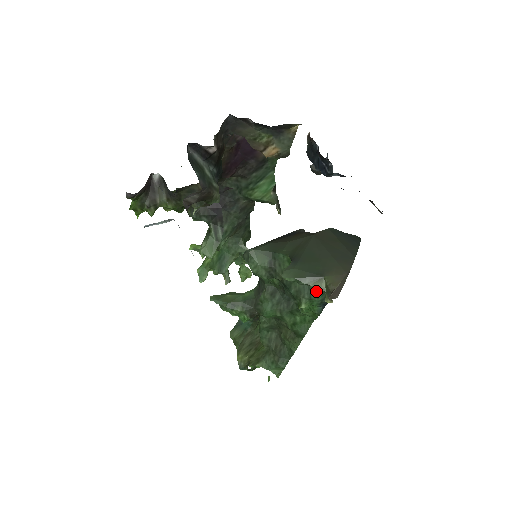
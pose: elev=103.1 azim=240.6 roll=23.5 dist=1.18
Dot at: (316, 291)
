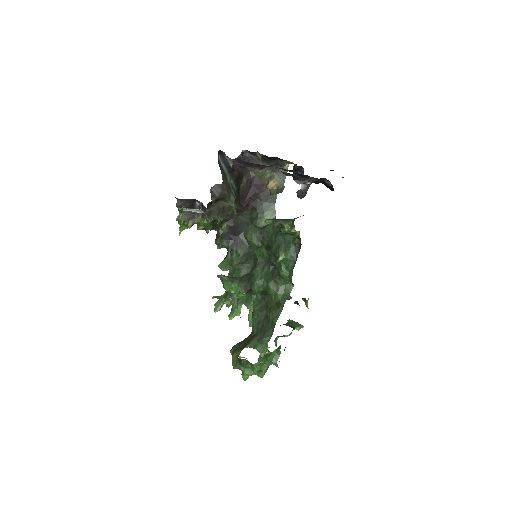
Dot at: (290, 244)
